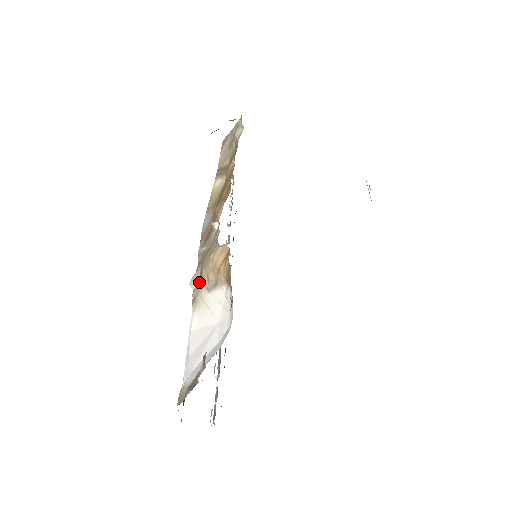
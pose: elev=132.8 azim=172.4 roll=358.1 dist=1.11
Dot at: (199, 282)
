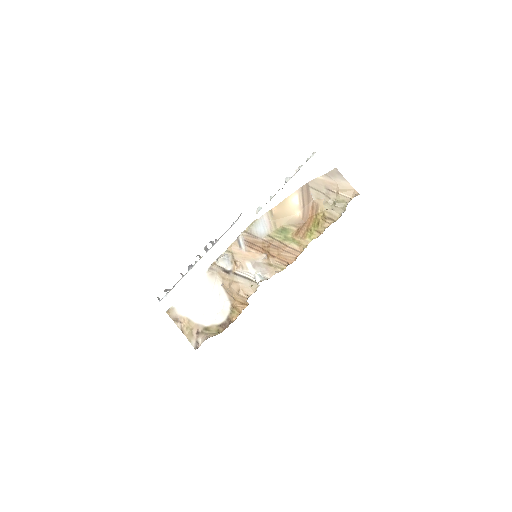
Dot at: (223, 270)
